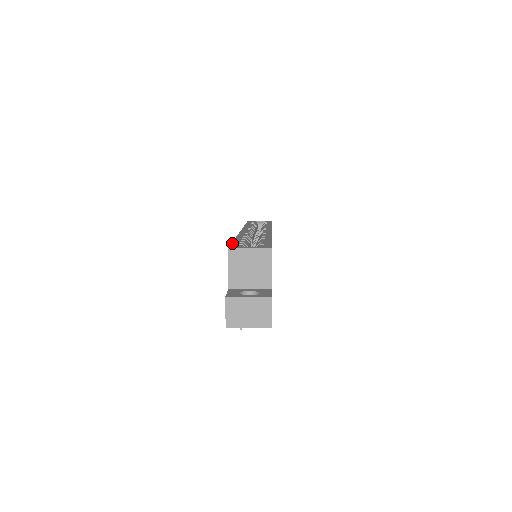
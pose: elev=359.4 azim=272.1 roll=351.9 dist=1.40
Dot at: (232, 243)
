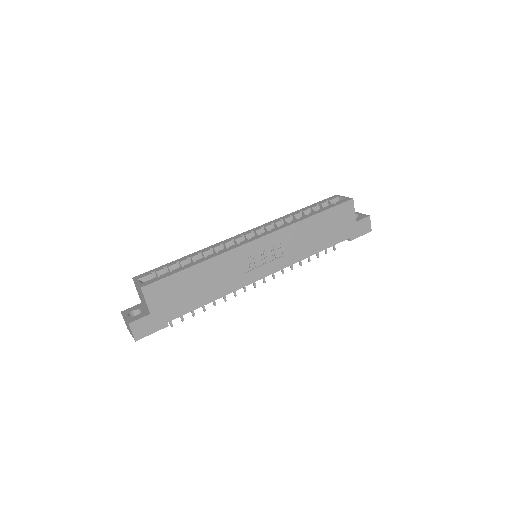
Dot at: (156, 268)
